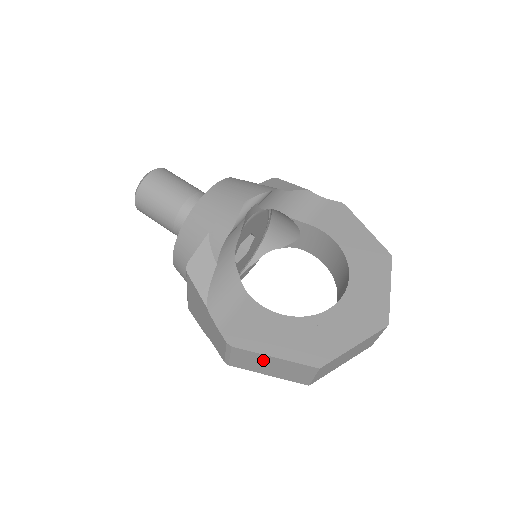
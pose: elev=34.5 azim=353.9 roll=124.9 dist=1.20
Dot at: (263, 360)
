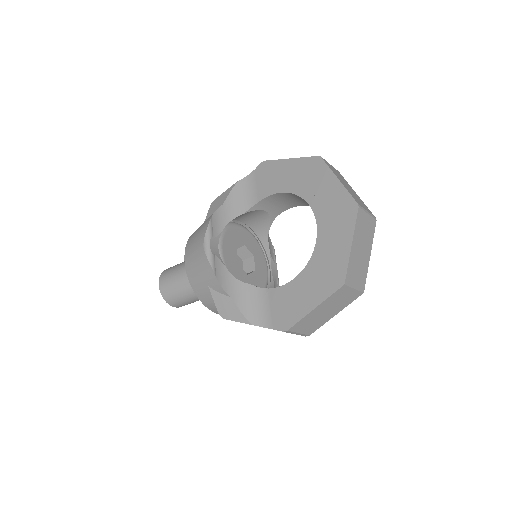
Dot at: (314, 315)
